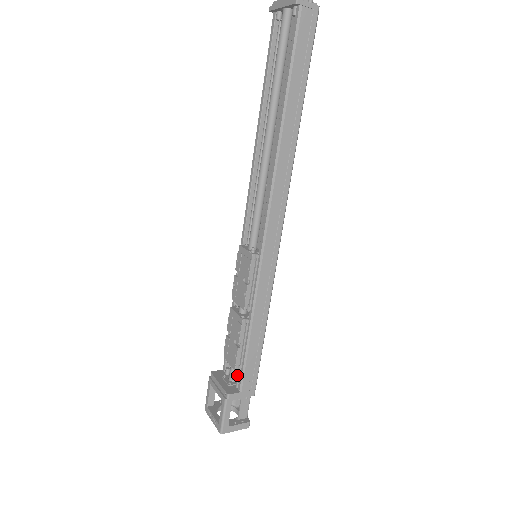
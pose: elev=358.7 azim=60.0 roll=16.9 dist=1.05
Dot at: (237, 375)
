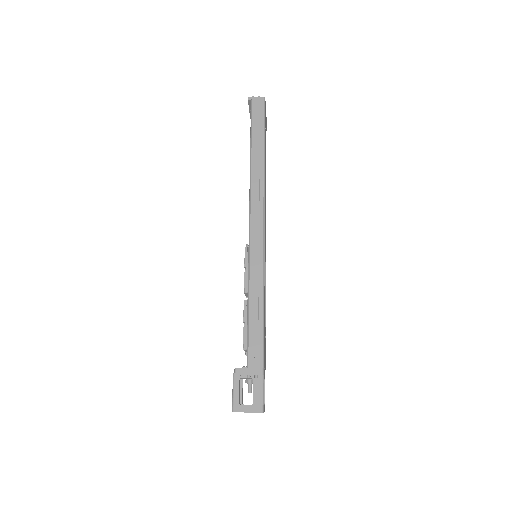
Dot at: occluded
